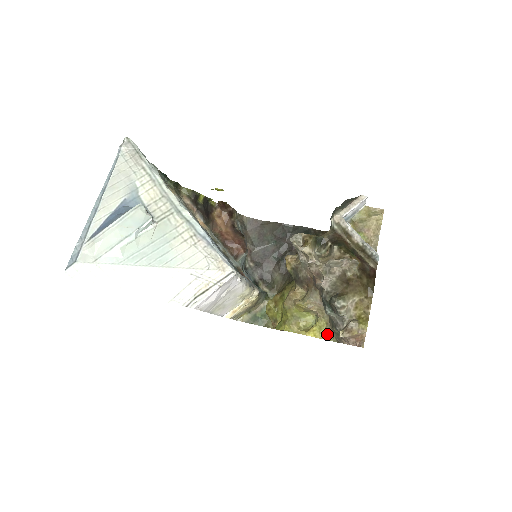
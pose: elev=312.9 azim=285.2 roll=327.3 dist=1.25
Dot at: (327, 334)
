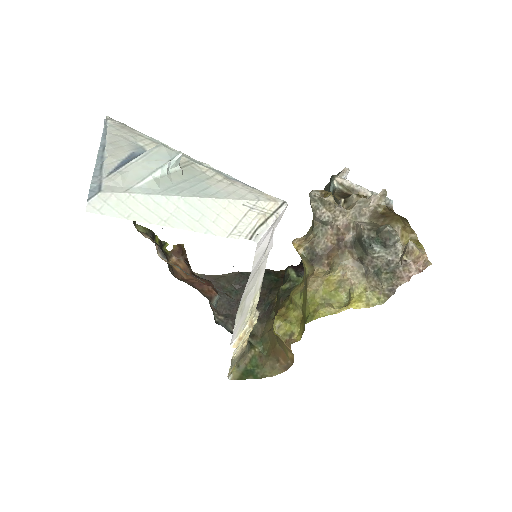
Dot at: (370, 300)
